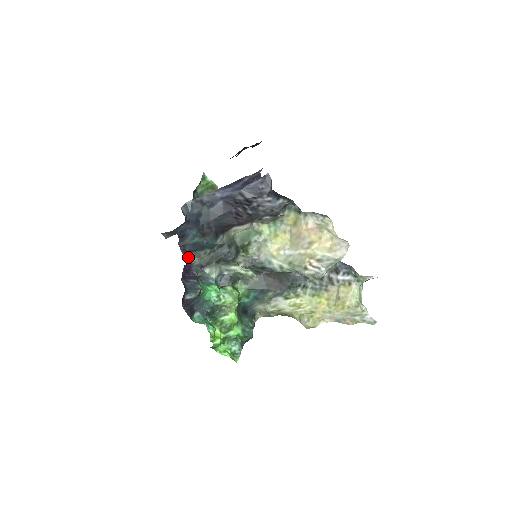
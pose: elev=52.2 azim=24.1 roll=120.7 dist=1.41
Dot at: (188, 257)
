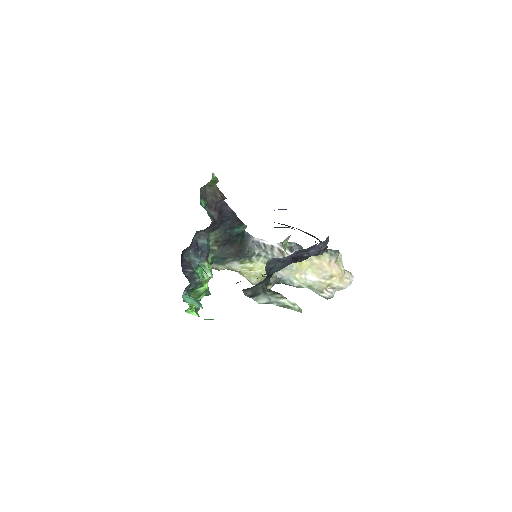
Dot at: (245, 291)
